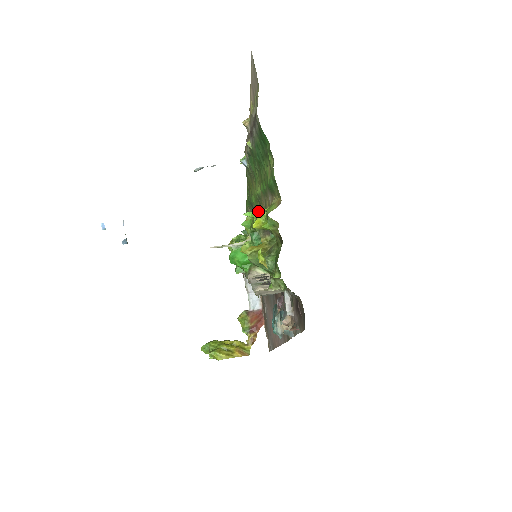
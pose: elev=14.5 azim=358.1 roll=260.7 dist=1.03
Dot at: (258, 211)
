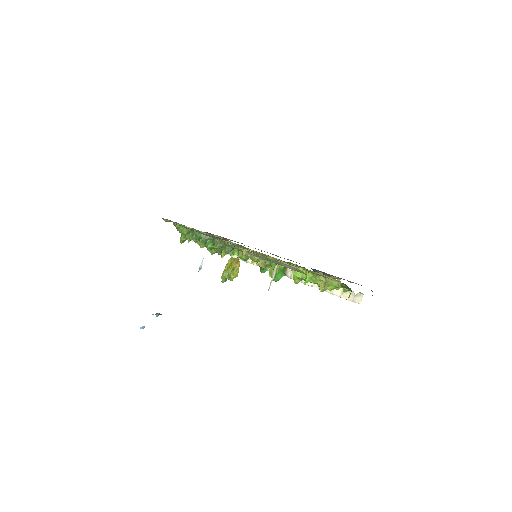
Dot at: (309, 278)
